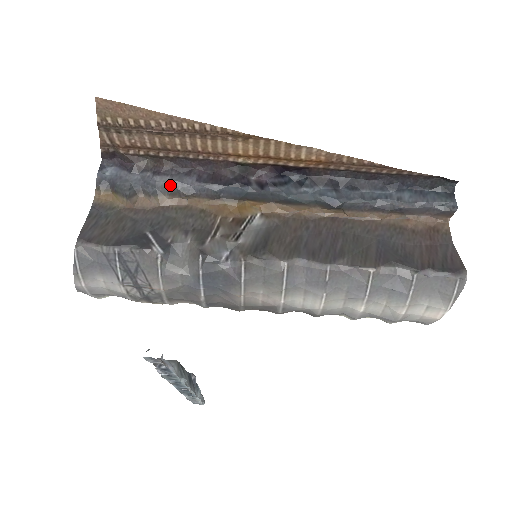
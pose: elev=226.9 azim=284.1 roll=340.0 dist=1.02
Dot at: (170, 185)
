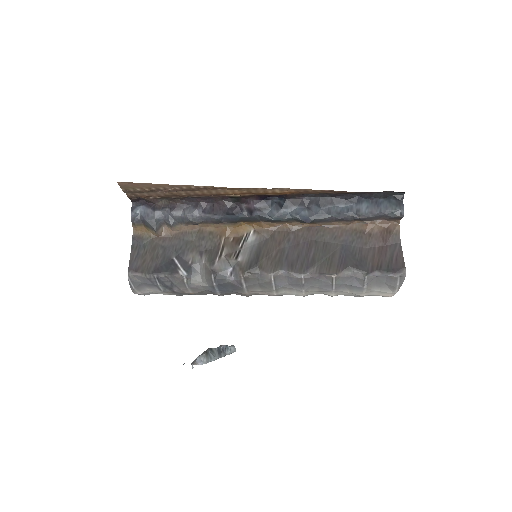
Dot at: (184, 217)
